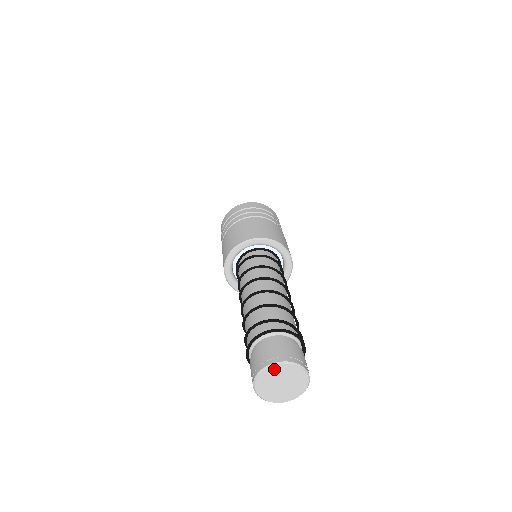
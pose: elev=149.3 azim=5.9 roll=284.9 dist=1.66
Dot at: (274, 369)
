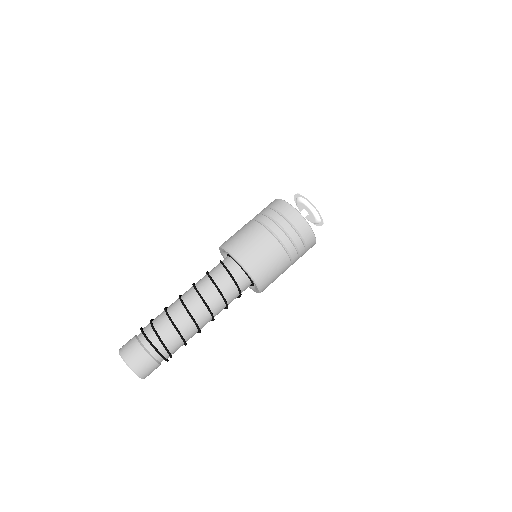
Dot at: occluded
